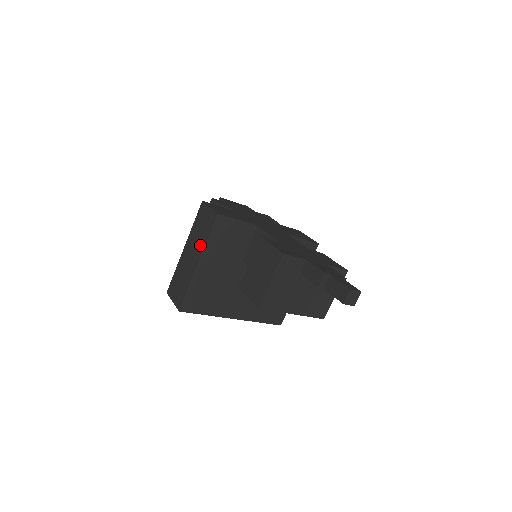
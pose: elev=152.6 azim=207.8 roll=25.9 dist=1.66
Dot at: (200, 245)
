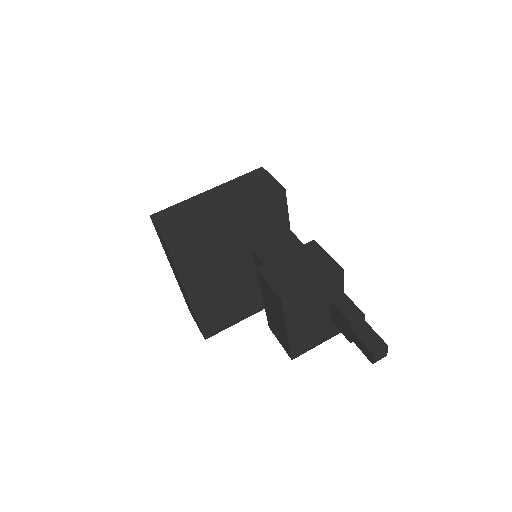
Dot at: (241, 200)
